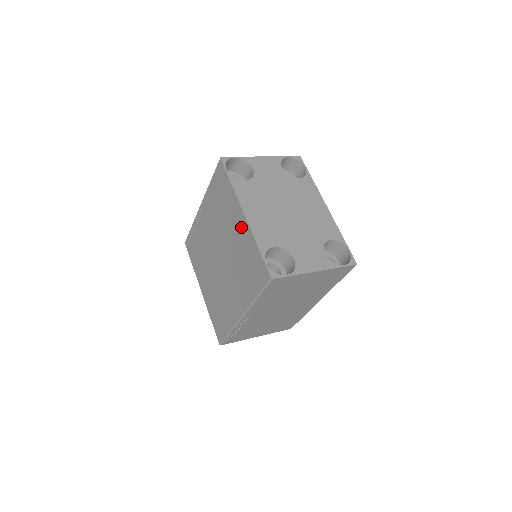
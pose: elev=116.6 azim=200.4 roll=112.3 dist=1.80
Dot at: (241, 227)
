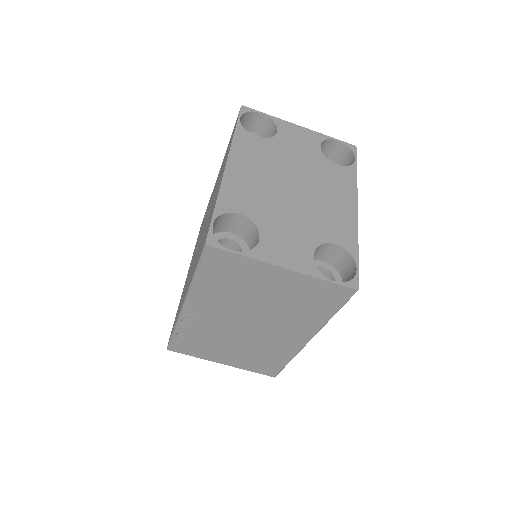
Dot at: (219, 184)
